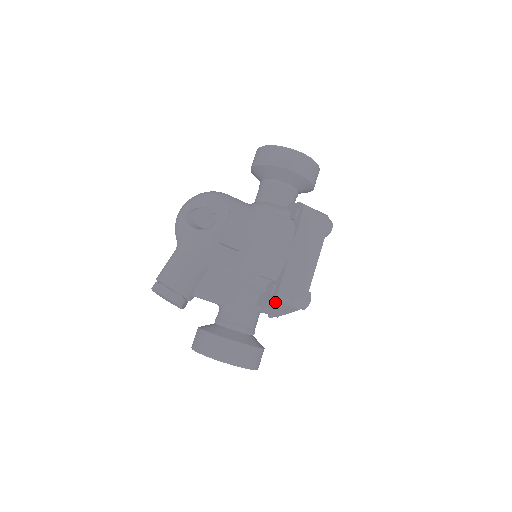
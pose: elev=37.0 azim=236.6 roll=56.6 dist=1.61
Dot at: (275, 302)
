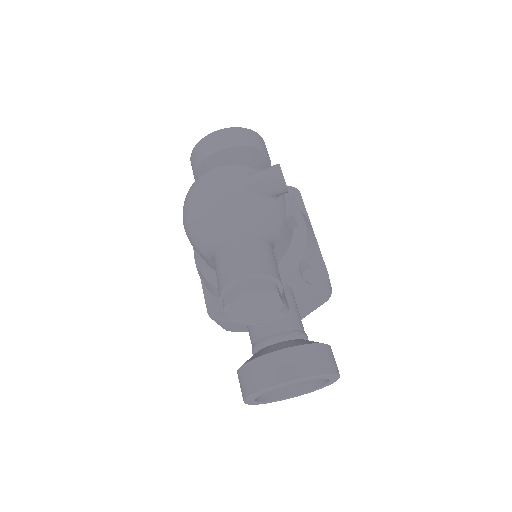
Dot at: (323, 291)
